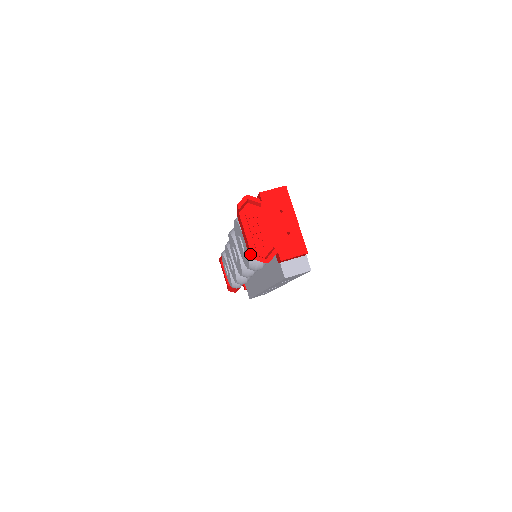
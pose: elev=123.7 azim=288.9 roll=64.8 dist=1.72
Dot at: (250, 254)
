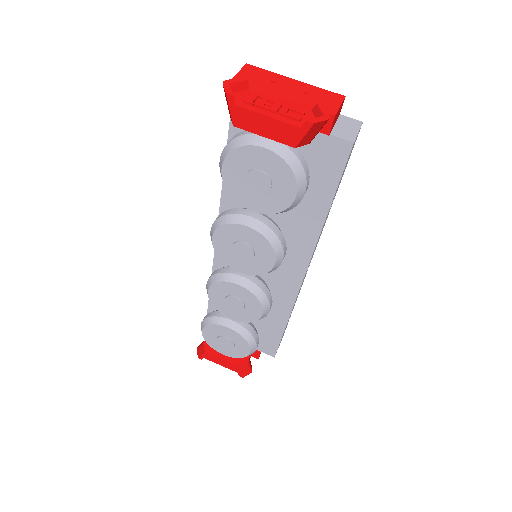
Dot at: (297, 136)
